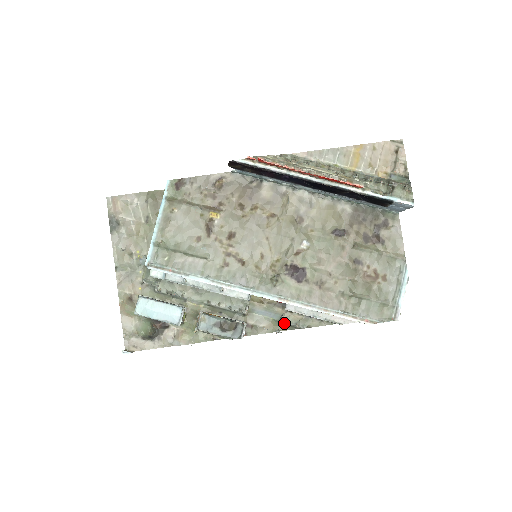
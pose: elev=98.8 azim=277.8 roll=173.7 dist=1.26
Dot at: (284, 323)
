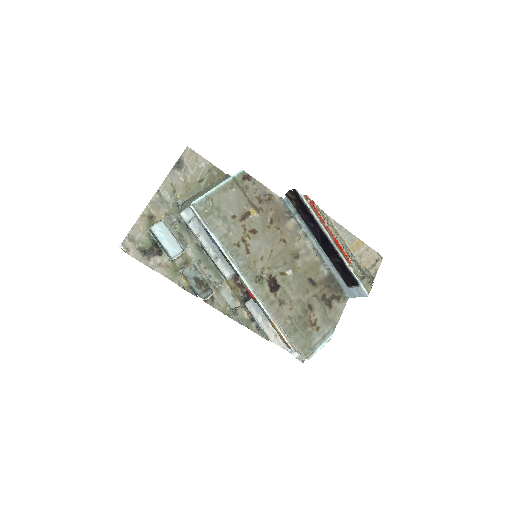
Dot at: (235, 313)
